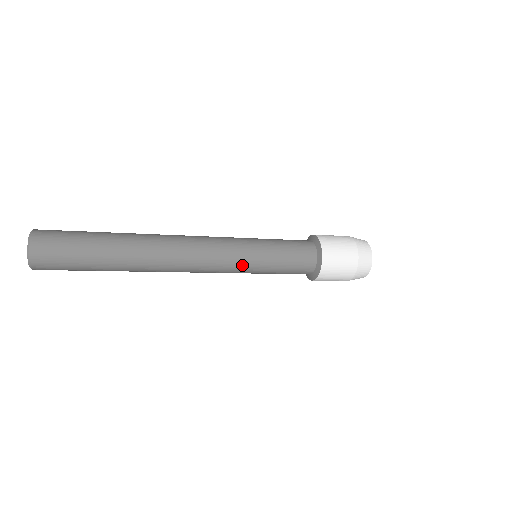
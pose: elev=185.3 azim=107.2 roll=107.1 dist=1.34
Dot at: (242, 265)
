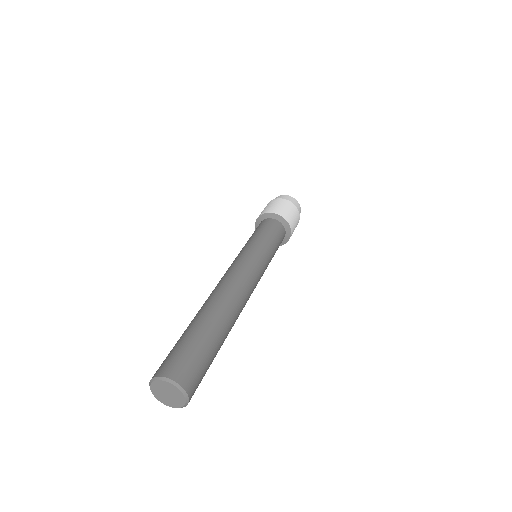
Dot at: occluded
